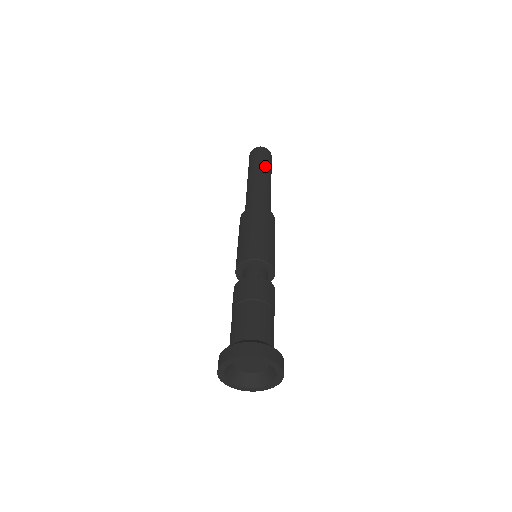
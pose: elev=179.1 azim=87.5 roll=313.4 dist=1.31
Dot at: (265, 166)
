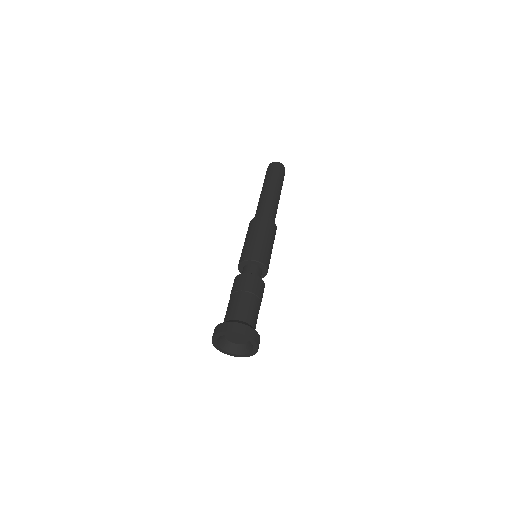
Dot at: (277, 180)
